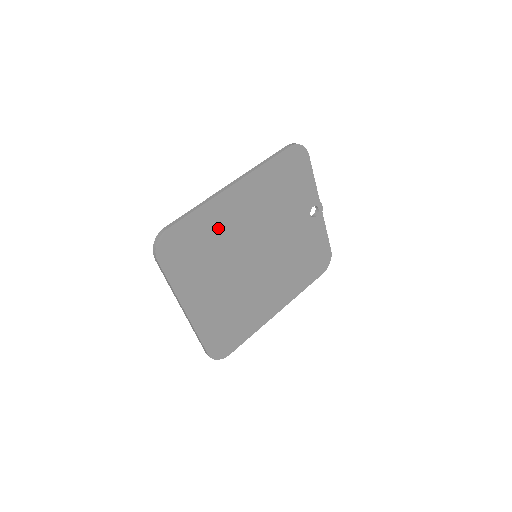
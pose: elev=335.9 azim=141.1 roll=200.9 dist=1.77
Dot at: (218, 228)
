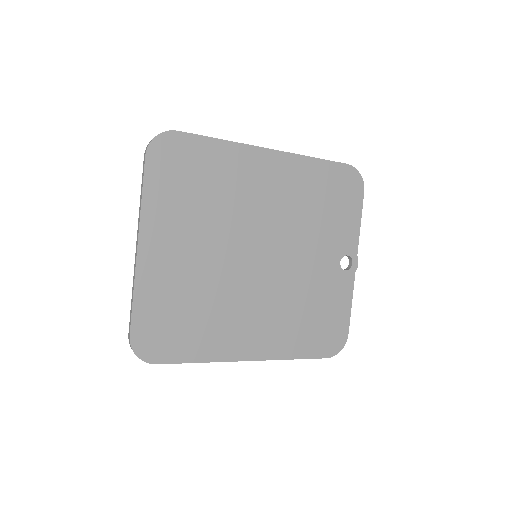
Dot at: (230, 181)
